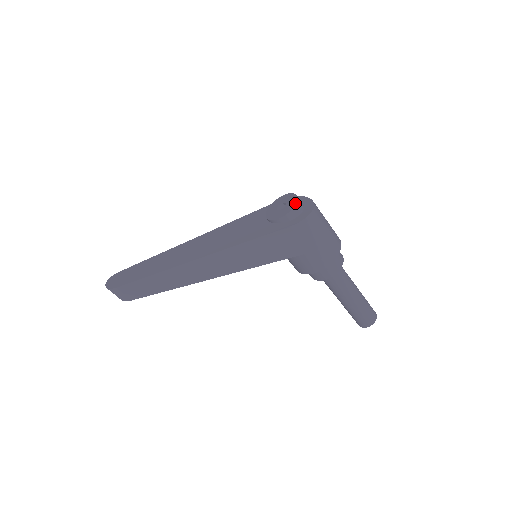
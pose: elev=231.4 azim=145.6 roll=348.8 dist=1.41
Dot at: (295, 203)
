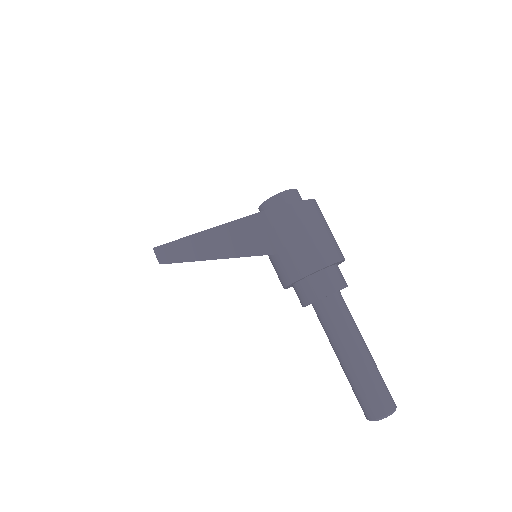
Dot at: occluded
